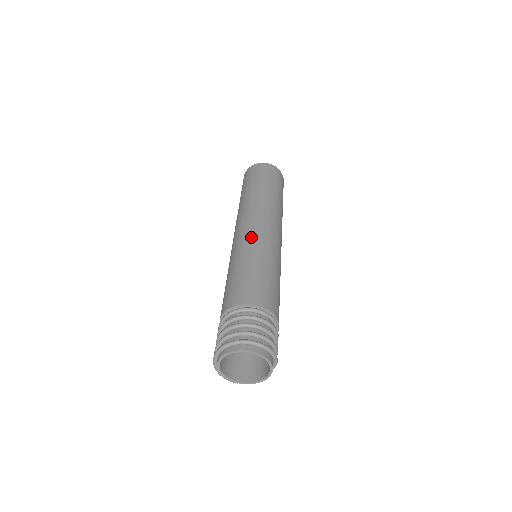
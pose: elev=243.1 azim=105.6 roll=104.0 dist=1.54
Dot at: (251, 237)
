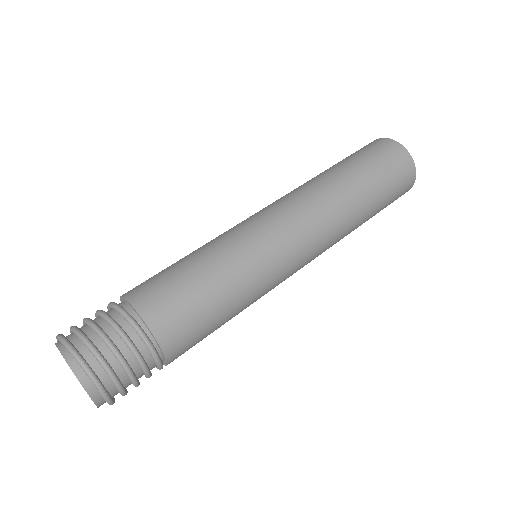
Dot at: (271, 253)
